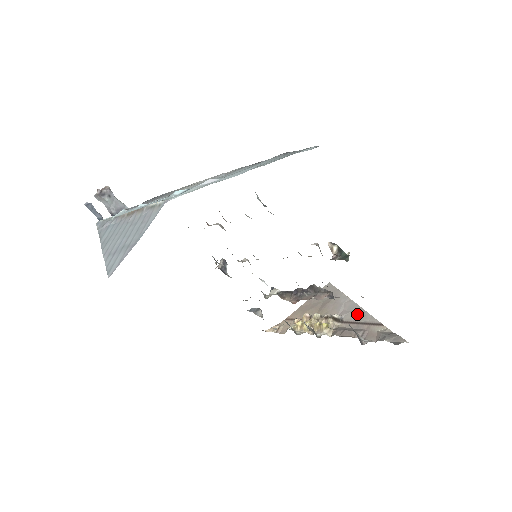
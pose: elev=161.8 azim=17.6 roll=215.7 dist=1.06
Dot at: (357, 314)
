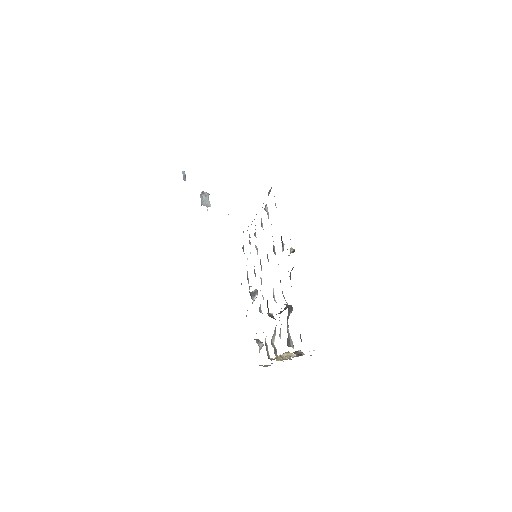
Dot at: occluded
